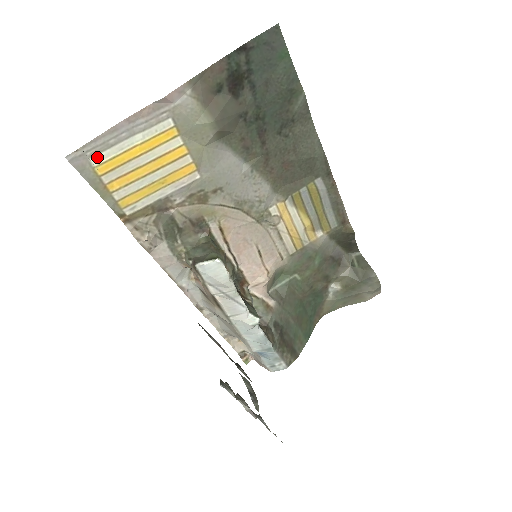
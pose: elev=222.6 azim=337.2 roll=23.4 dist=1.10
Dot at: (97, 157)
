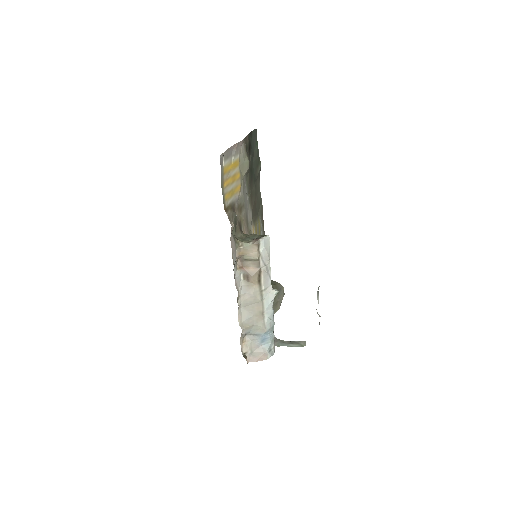
Dot at: (225, 162)
